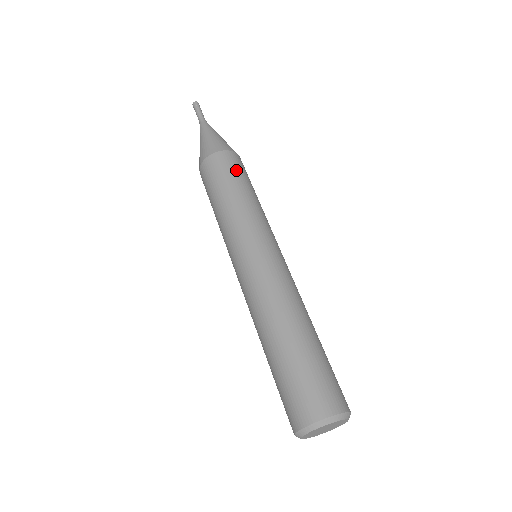
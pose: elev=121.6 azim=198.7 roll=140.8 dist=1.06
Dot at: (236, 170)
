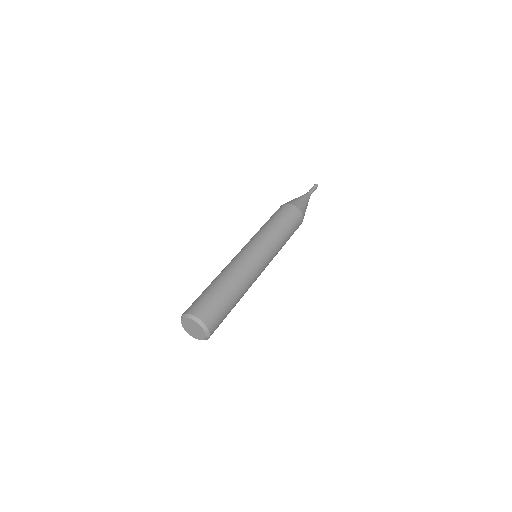
Dot at: (289, 216)
